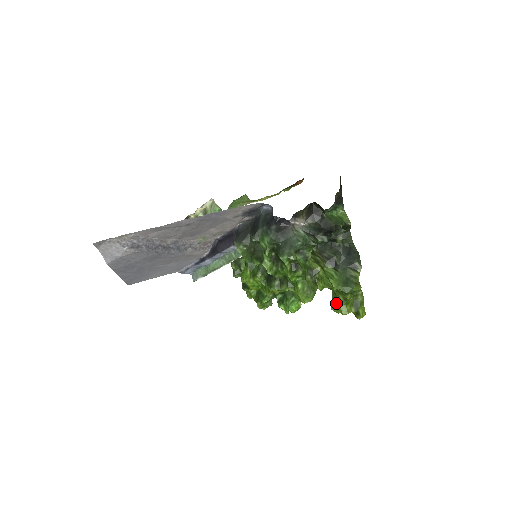
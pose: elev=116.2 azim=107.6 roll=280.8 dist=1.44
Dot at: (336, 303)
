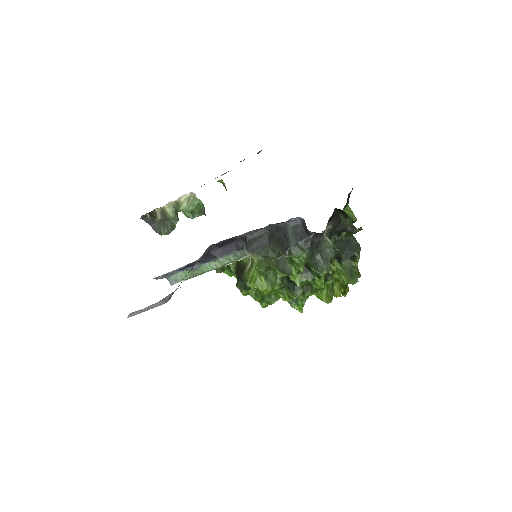
Dot at: occluded
